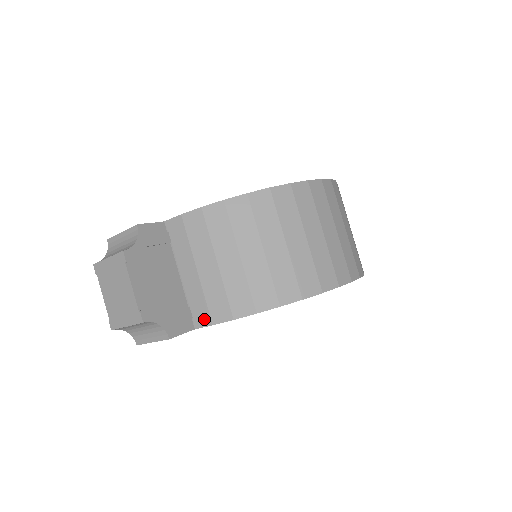
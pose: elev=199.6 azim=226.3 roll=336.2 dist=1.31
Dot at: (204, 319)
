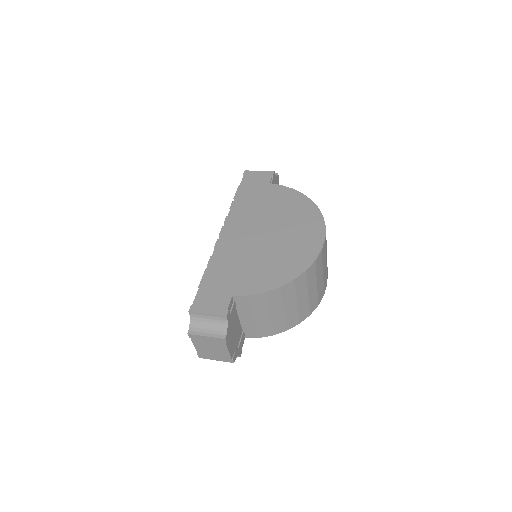
Dot at: (254, 336)
